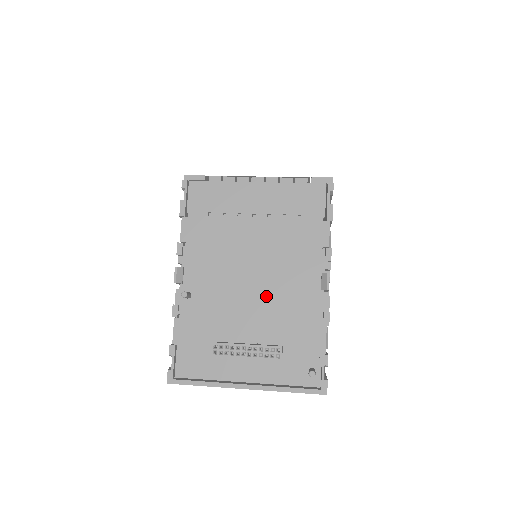
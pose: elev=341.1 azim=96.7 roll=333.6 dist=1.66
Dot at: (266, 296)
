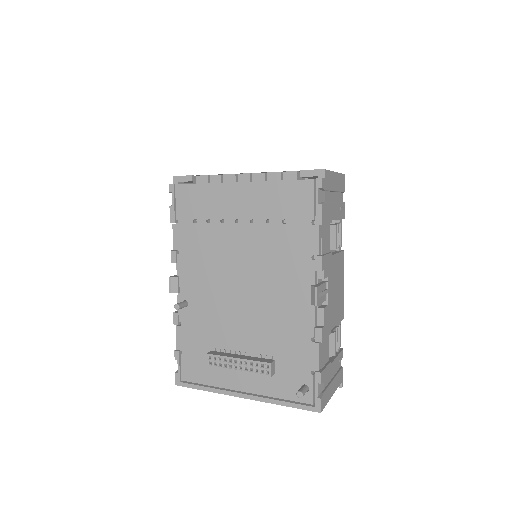
Dot at: (256, 308)
